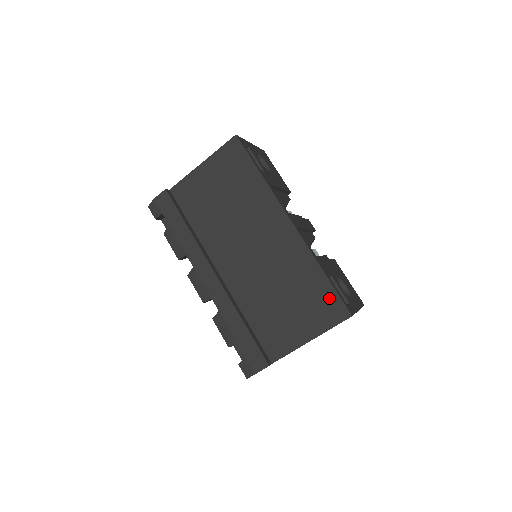
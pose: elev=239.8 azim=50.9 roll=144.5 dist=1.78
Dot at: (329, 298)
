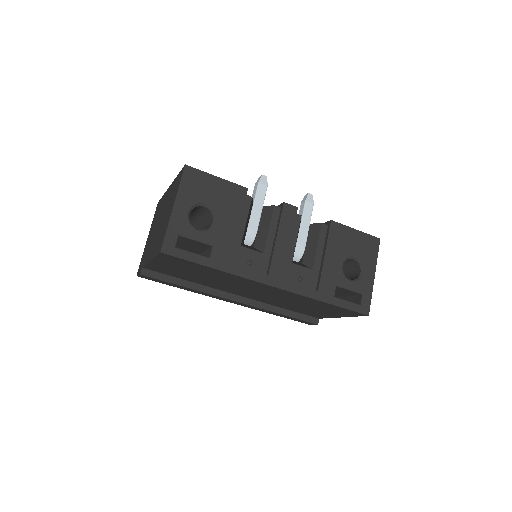
Dot at: (342, 310)
